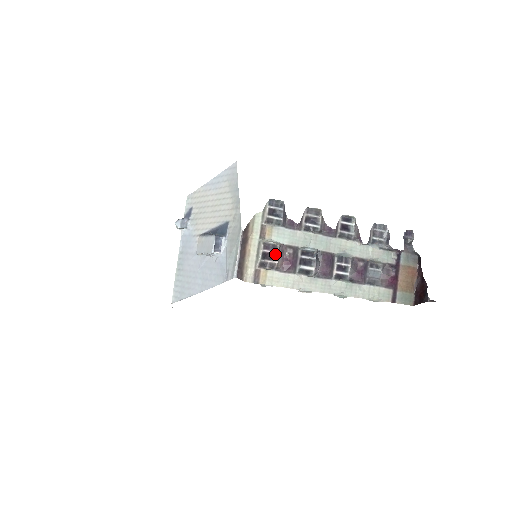
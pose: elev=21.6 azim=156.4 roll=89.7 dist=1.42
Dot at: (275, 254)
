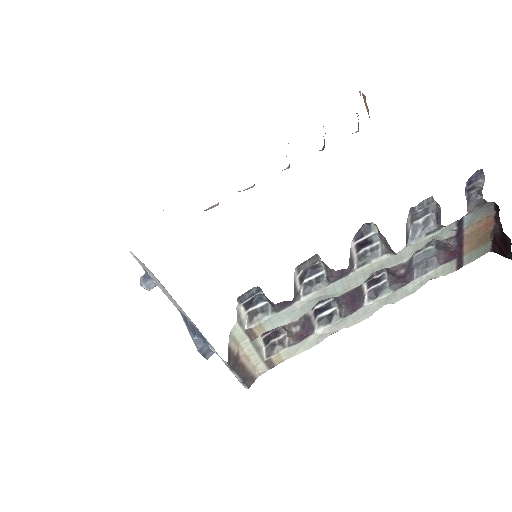
Dot at: (279, 329)
